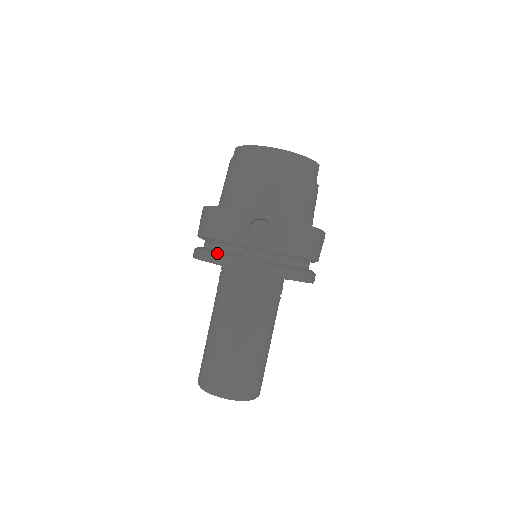
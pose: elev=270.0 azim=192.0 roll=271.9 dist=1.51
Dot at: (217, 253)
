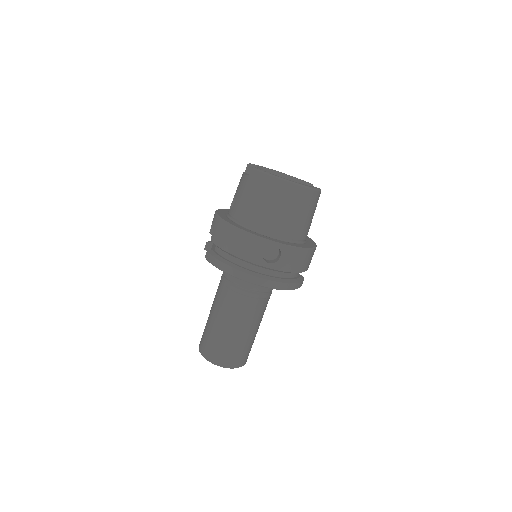
Dot at: (233, 267)
